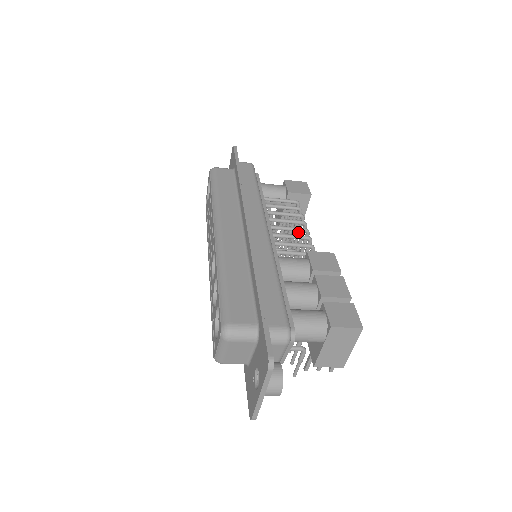
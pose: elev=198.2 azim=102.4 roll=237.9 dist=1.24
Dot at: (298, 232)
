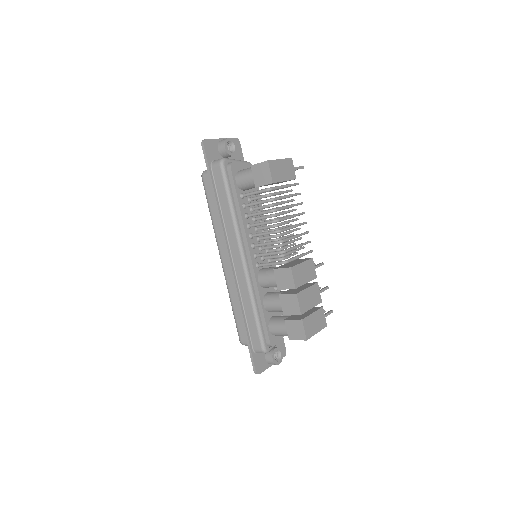
Dot at: occluded
